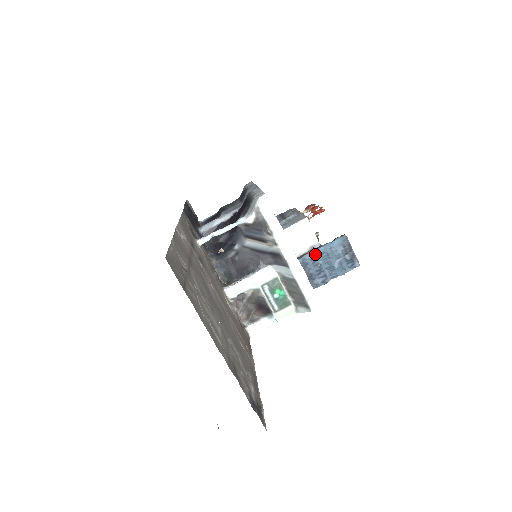
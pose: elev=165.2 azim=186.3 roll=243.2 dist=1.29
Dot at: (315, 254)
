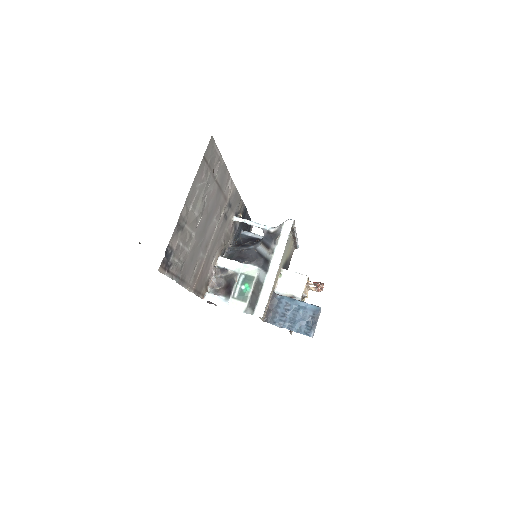
Dot at: (292, 301)
